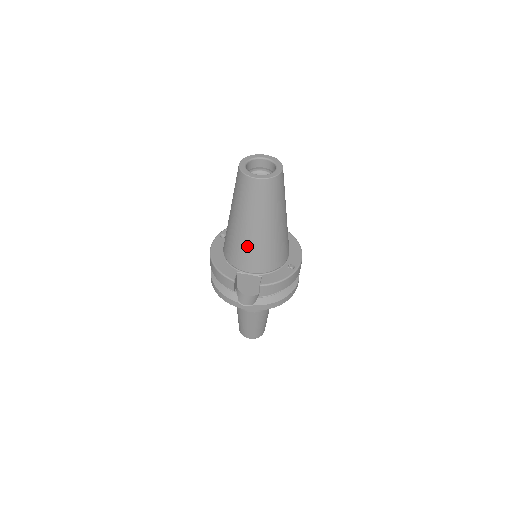
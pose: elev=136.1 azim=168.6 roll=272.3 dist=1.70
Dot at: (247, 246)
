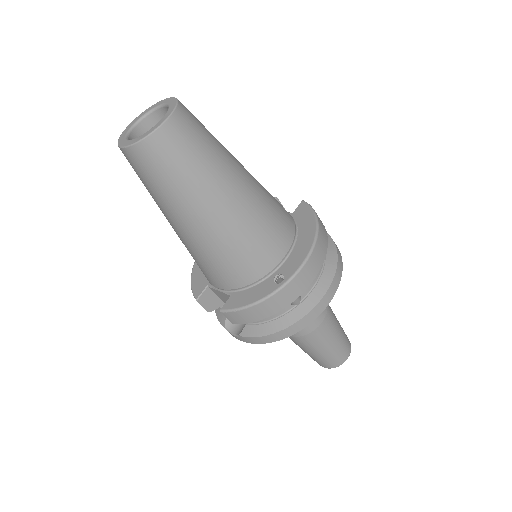
Dot at: (189, 250)
